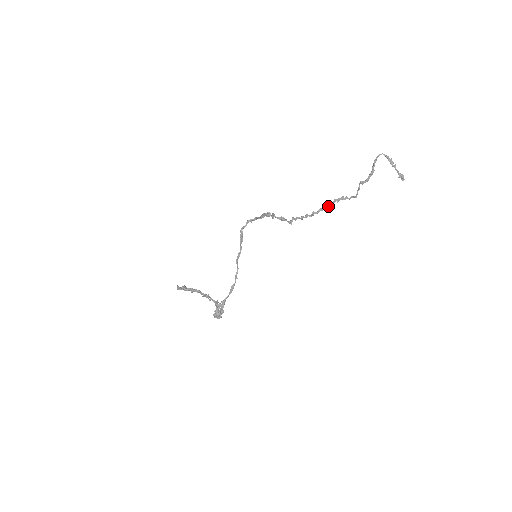
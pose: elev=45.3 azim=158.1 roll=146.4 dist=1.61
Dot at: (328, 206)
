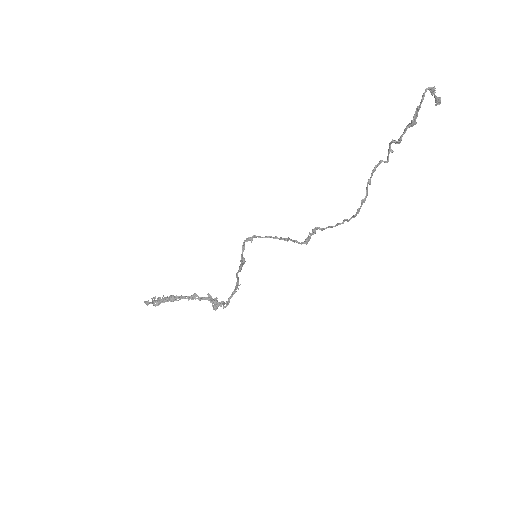
Dot at: (364, 202)
